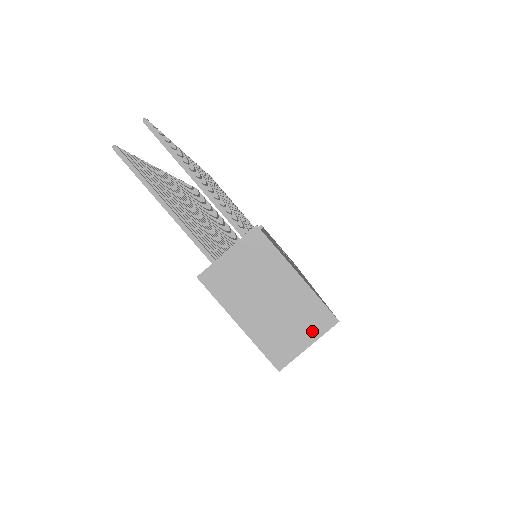
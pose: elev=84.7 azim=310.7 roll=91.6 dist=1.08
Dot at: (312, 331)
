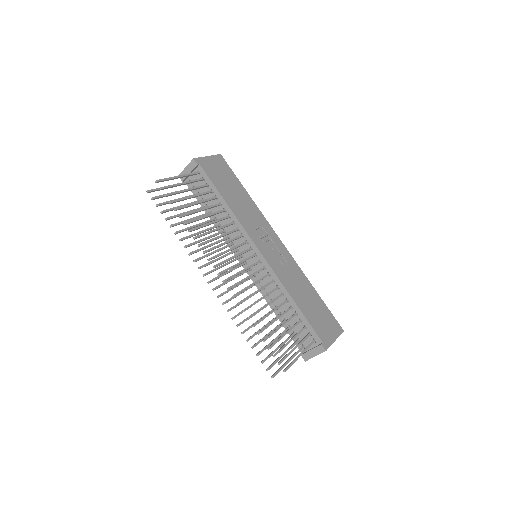
Dot at: occluded
